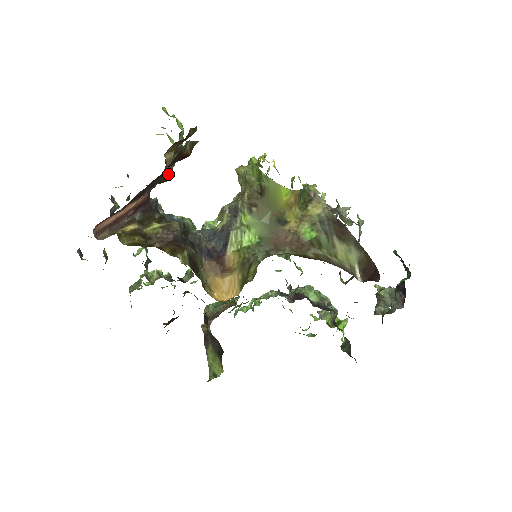
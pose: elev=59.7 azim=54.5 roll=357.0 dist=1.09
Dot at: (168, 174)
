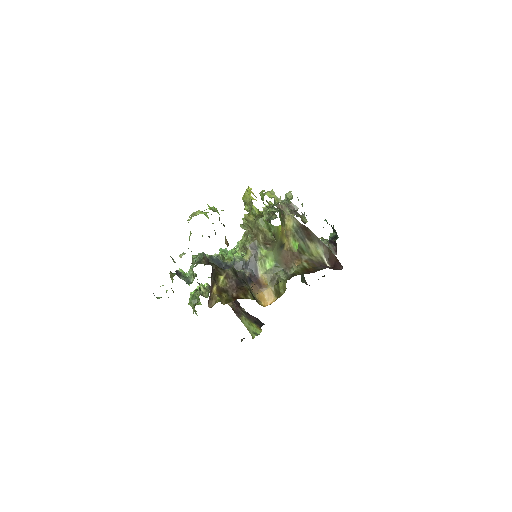
Dot at: occluded
